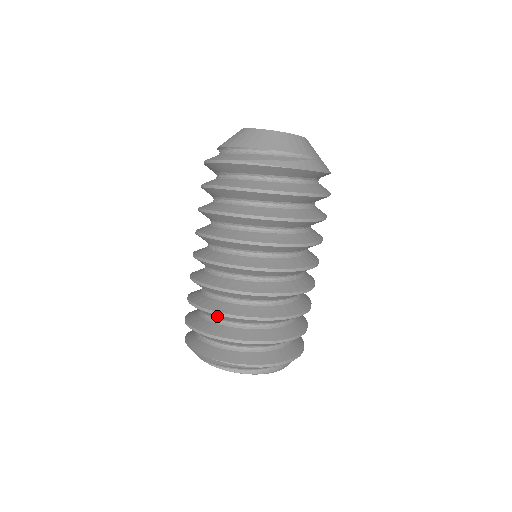
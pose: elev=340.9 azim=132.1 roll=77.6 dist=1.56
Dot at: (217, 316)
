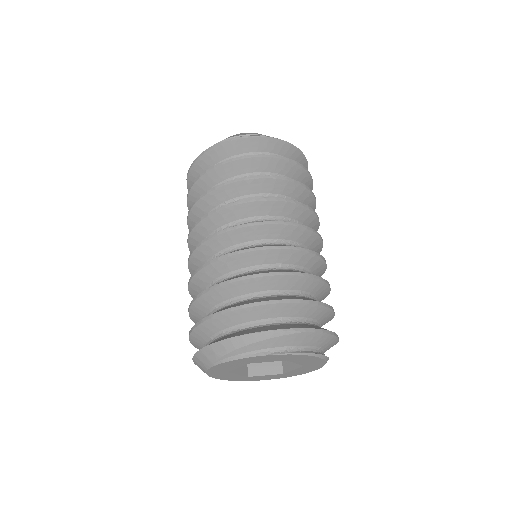
Dot at: (237, 287)
